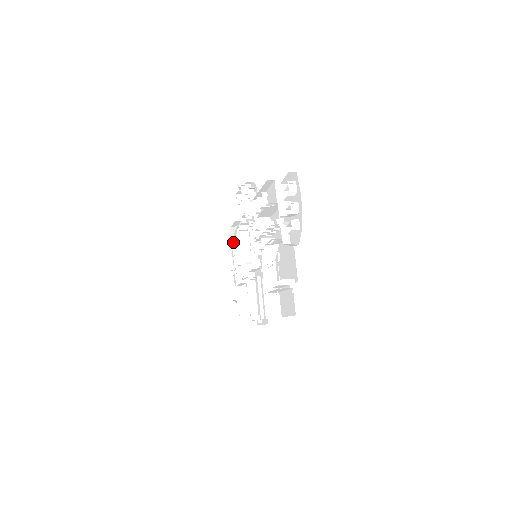
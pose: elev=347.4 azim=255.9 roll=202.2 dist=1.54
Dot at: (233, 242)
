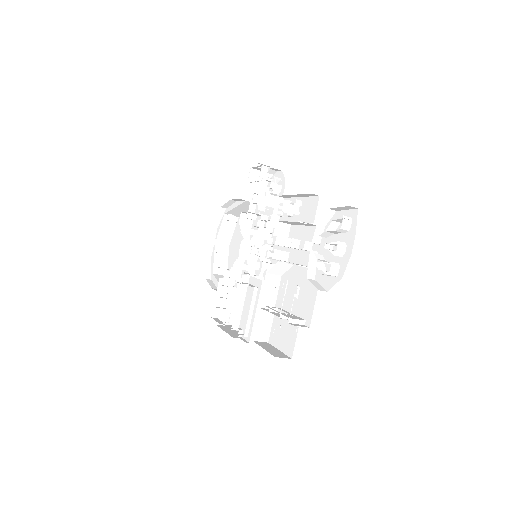
Dot at: (227, 218)
